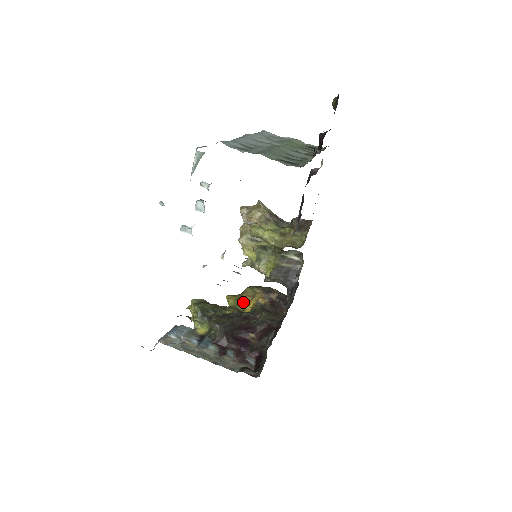
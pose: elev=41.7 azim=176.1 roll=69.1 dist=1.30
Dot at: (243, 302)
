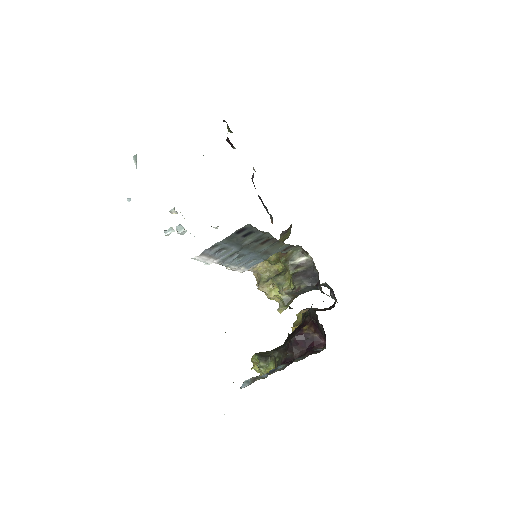
Dot at: occluded
